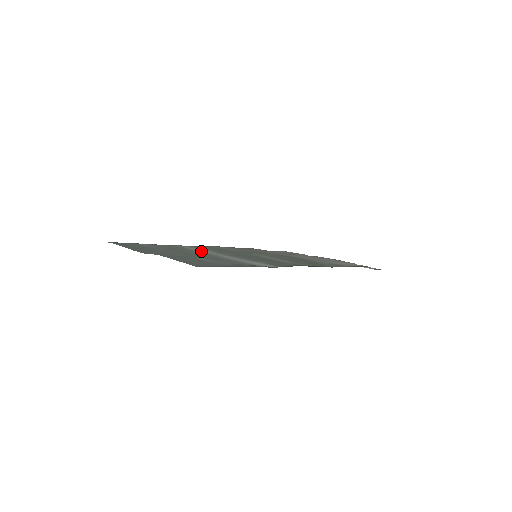
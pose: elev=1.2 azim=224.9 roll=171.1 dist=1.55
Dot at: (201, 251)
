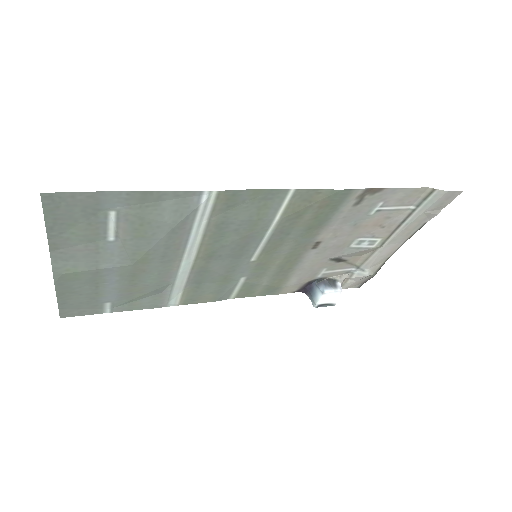
Dot at: (177, 279)
